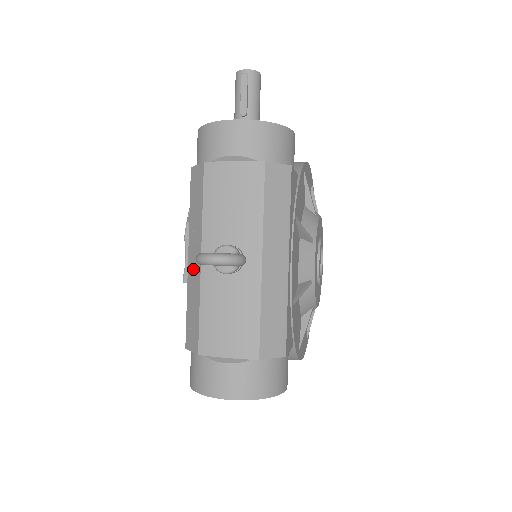
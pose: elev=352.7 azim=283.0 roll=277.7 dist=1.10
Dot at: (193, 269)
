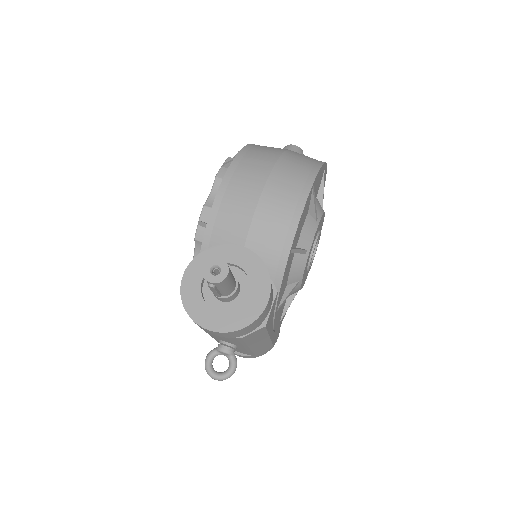
Dot at: occluded
